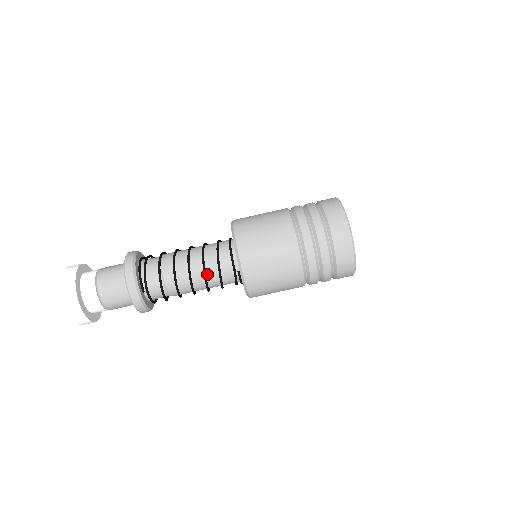
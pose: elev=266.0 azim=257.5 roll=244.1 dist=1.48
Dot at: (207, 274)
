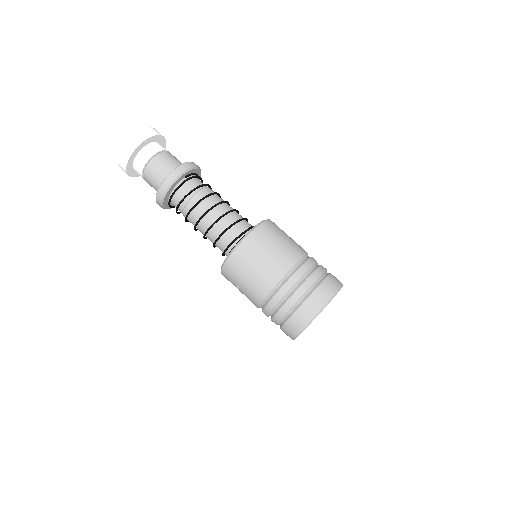
Dot at: (229, 215)
